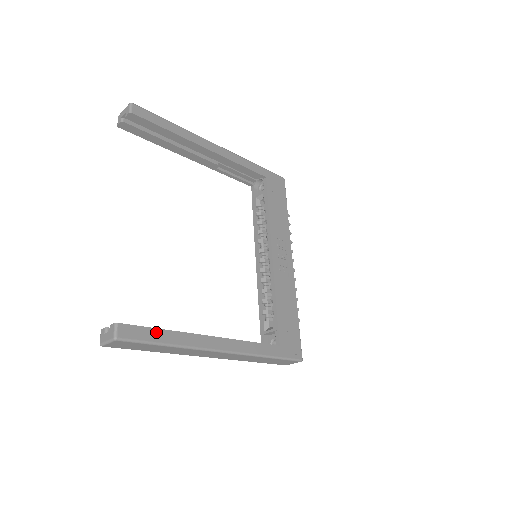
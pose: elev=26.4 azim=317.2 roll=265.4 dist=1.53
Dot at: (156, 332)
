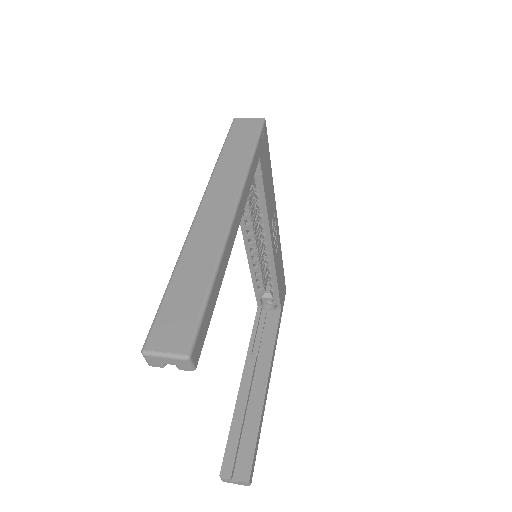
Dot at: (257, 442)
